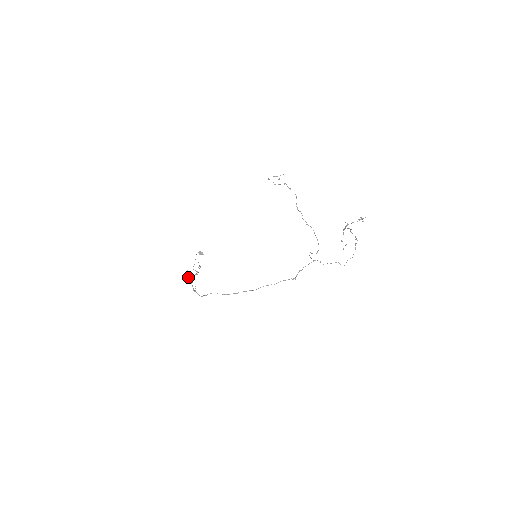
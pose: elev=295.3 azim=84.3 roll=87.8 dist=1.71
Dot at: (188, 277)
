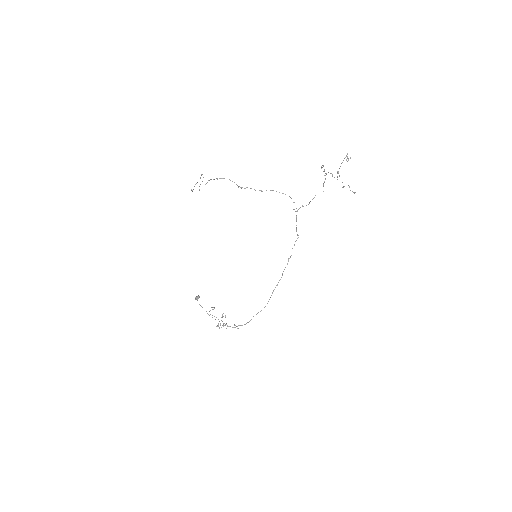
Dot at: occluded
